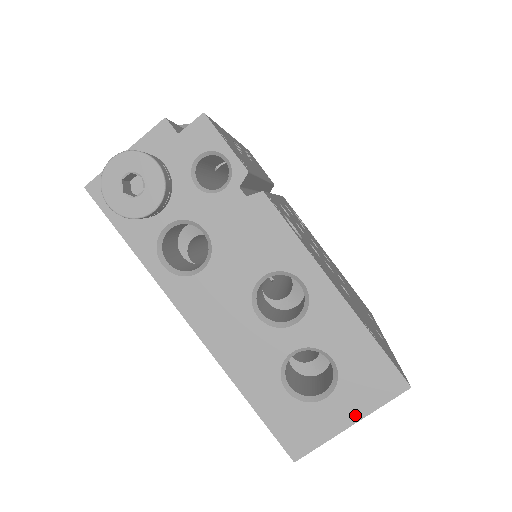
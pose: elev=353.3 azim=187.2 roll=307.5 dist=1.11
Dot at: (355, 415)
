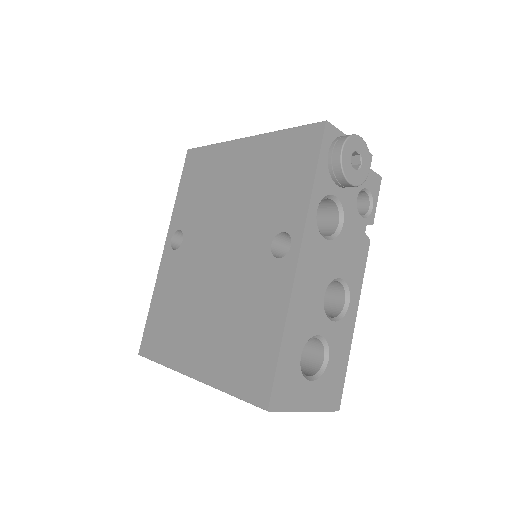
Dot at: (313, 406)
